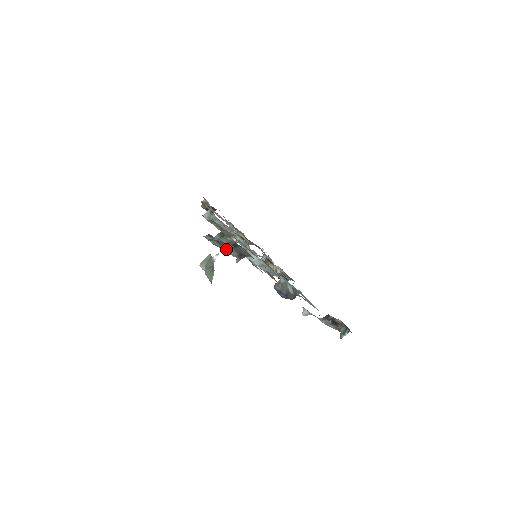
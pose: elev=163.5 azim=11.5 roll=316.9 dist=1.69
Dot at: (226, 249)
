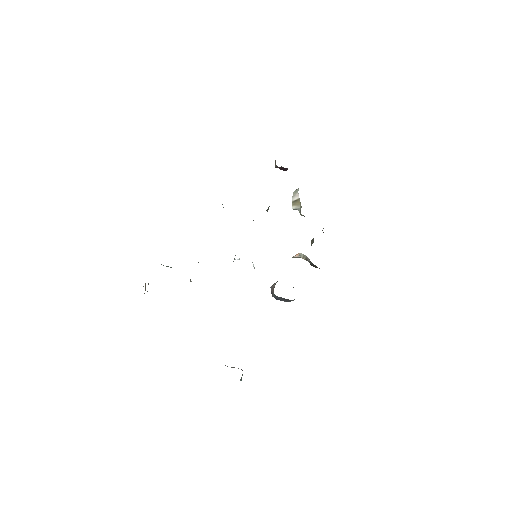
Dot at: occluded
